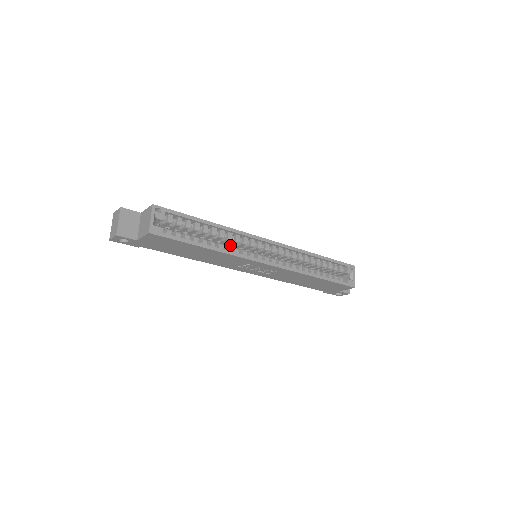
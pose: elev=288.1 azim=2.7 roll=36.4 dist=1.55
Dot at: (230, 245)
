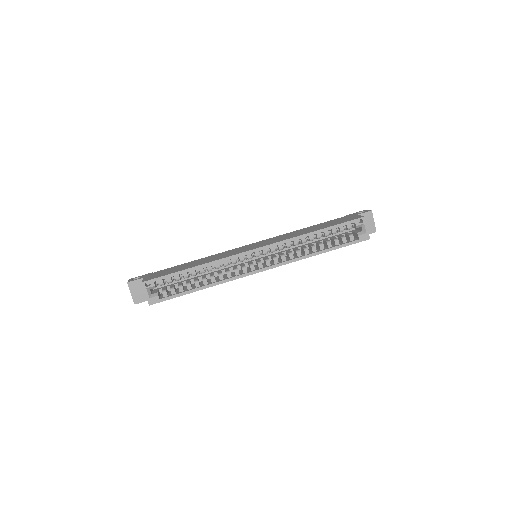
Dot at: occluded
